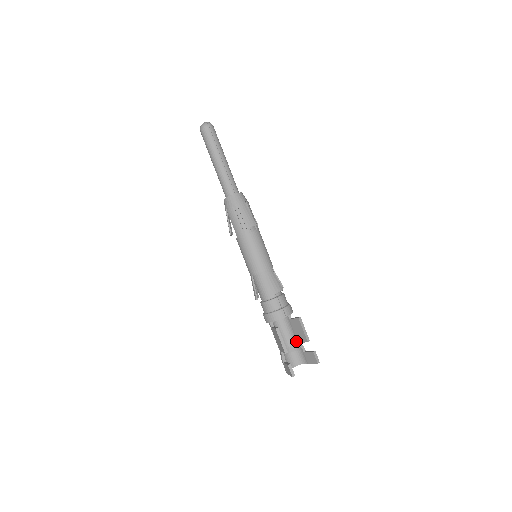
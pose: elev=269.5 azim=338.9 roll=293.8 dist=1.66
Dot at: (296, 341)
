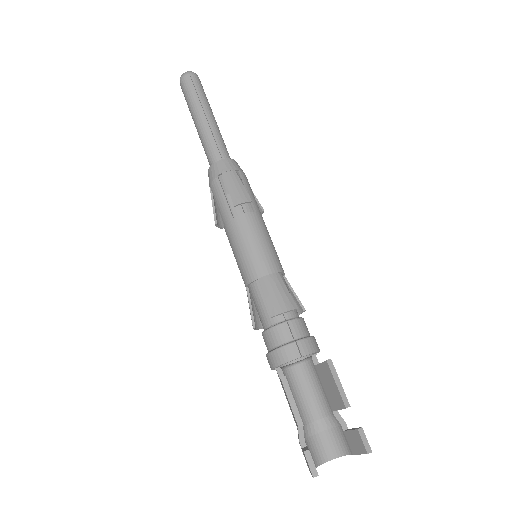
Dot at: (329, 408)
